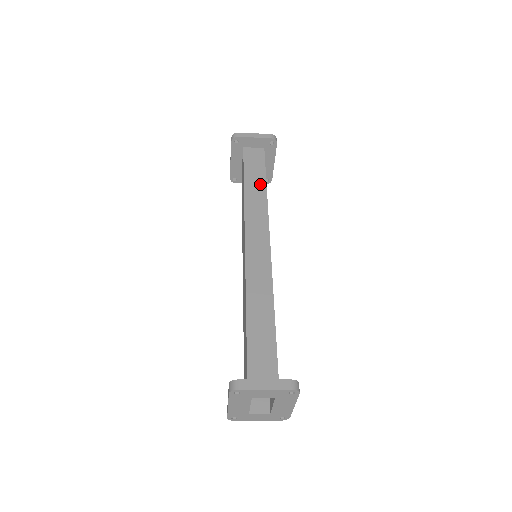
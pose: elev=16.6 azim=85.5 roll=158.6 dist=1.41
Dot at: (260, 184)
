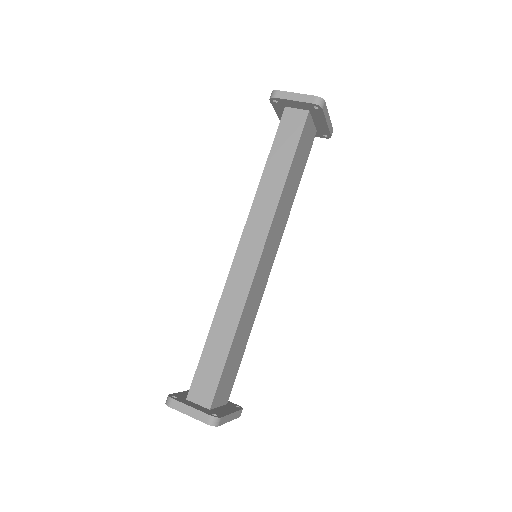
Dot at: (282, 170)
